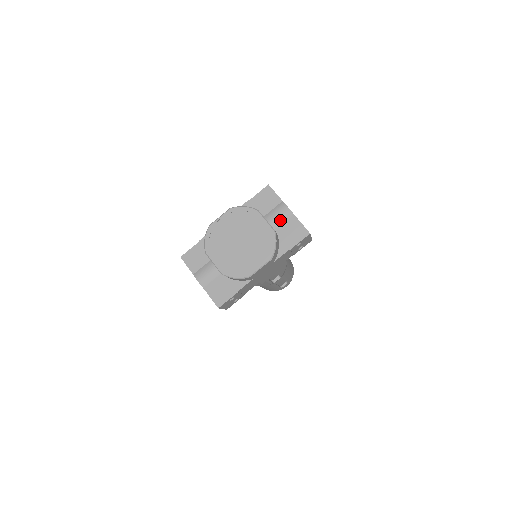
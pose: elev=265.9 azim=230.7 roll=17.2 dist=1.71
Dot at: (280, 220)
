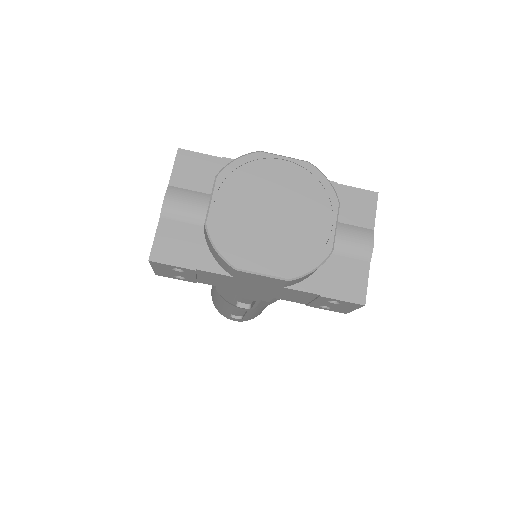
Dot at: (347, 247)
